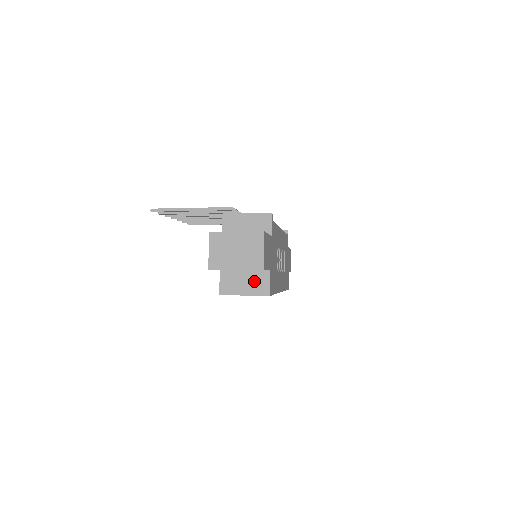
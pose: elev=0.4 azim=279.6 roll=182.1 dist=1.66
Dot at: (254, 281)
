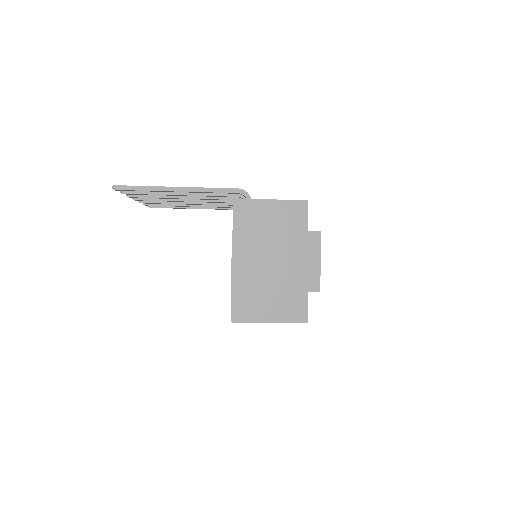
Dot at: (284, 301)
